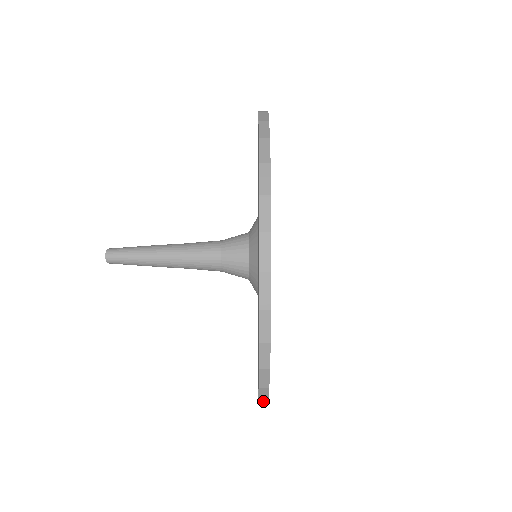
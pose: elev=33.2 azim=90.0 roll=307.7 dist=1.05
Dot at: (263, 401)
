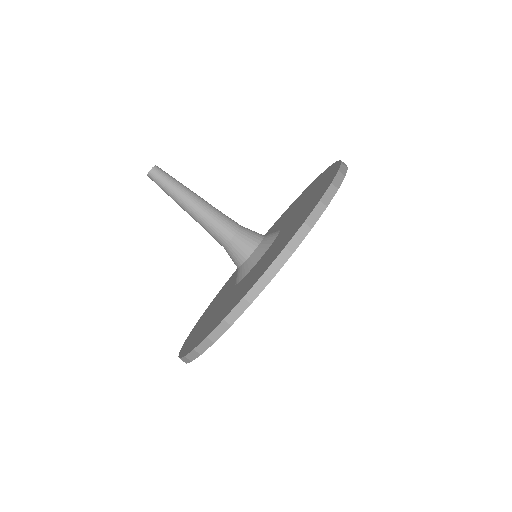
Dot at: (308, 225)
